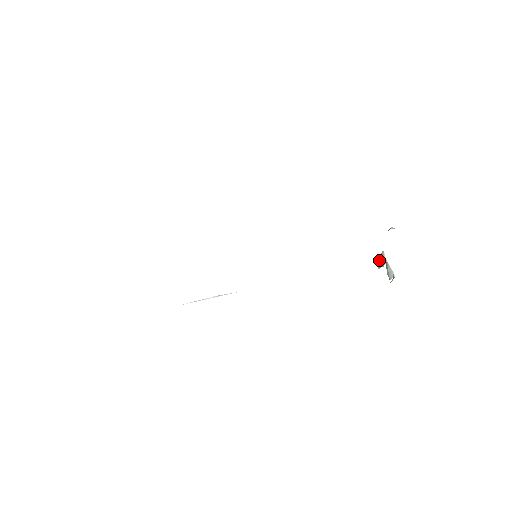
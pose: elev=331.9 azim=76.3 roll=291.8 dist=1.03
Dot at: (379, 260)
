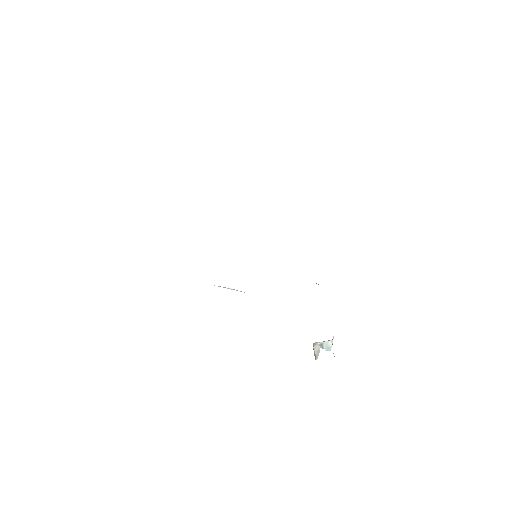
Dot at: (314, 350)
